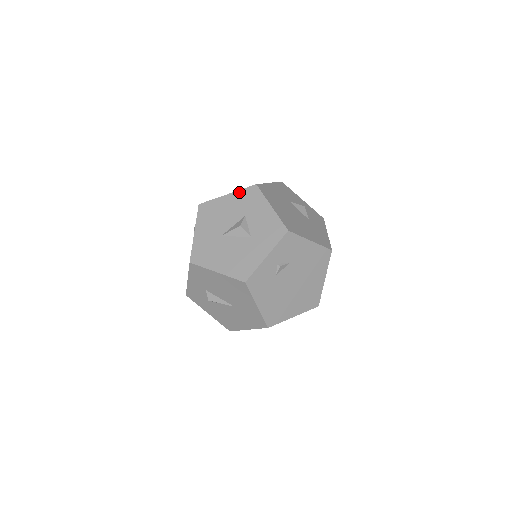
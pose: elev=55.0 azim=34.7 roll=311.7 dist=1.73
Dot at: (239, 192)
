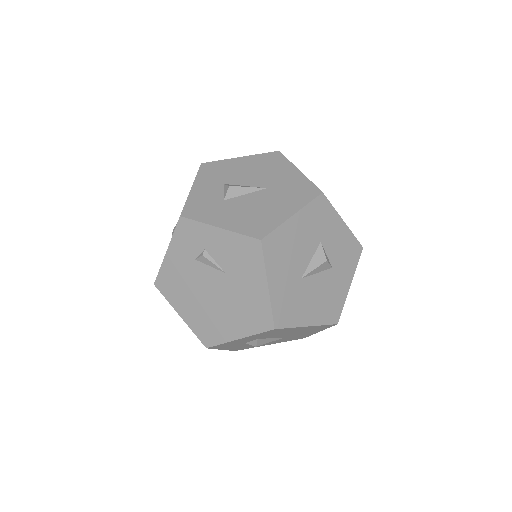
Dot at: (307, 208)
